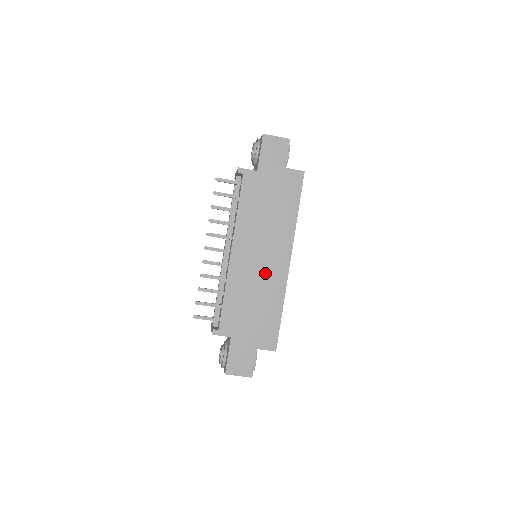
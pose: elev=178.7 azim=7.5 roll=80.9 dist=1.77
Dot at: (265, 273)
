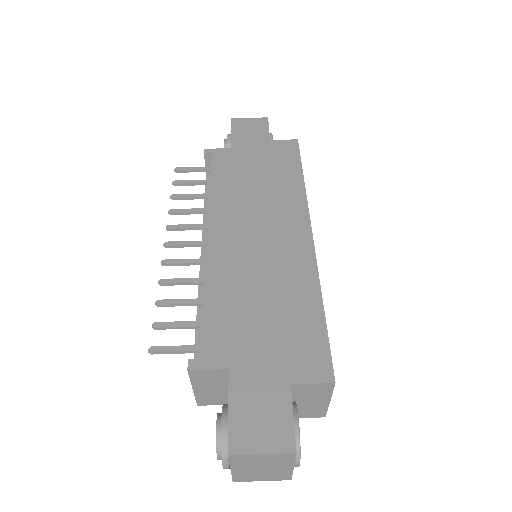
Dot at: (273, 254)
